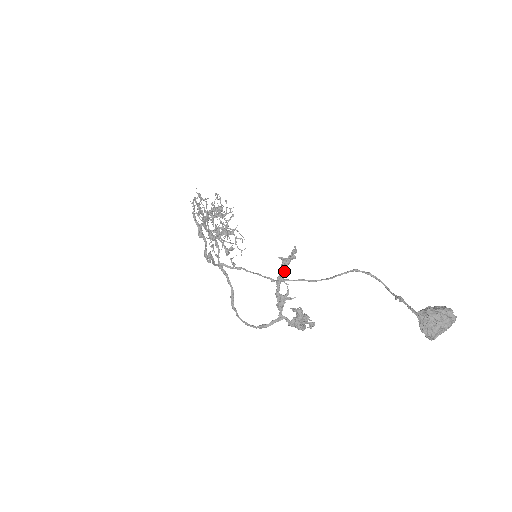
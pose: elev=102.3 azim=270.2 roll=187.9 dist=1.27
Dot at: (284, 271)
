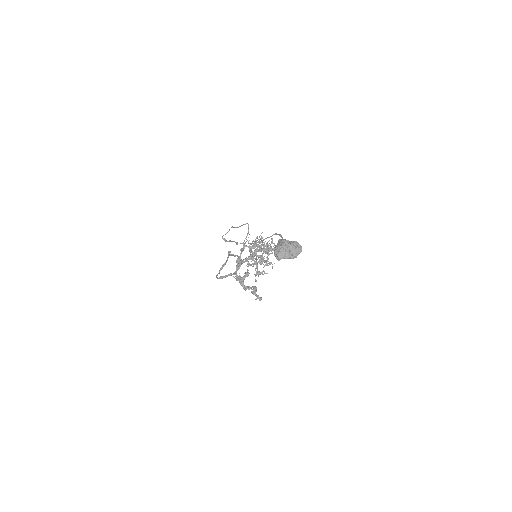
Dot at: (255, 252)
